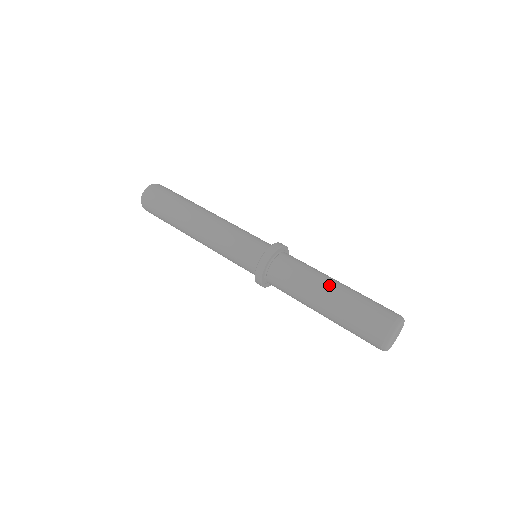
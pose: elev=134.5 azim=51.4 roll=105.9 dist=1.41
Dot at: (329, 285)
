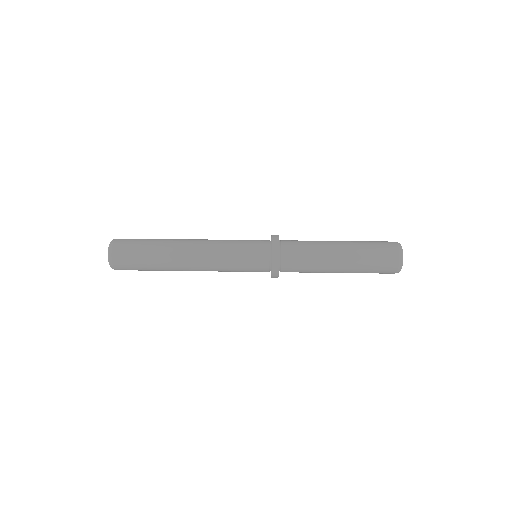
Dot at: (336, 242)
